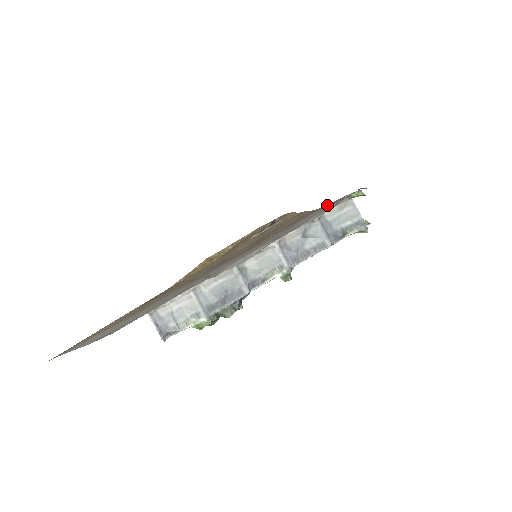
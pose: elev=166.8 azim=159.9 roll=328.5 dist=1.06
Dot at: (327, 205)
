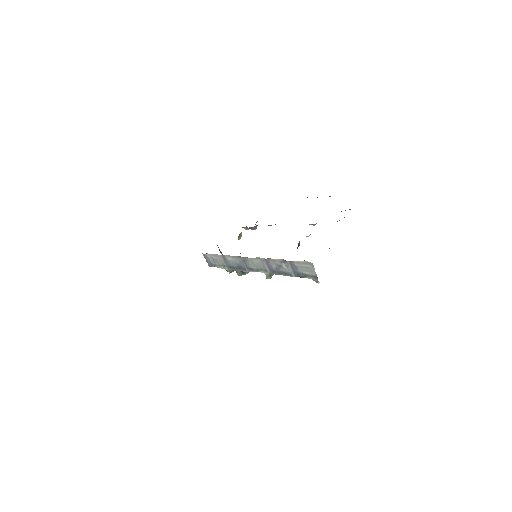
Dot at: occluded
